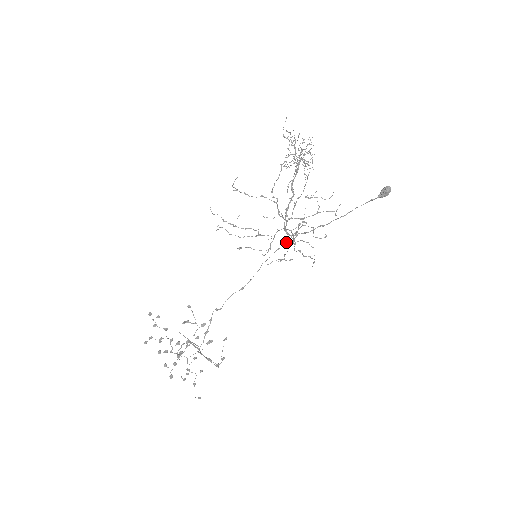
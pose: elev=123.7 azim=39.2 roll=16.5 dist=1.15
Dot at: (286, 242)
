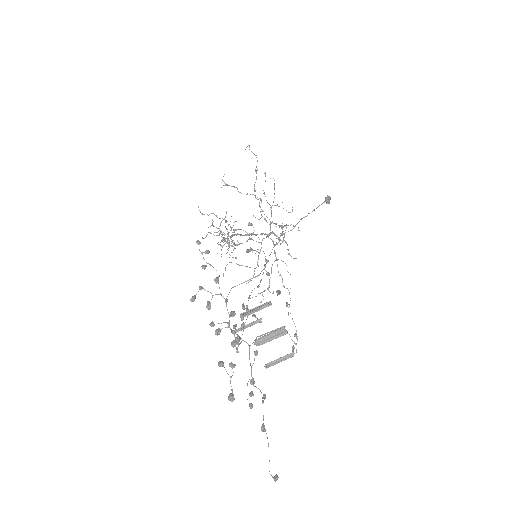
Dot at: occluded
